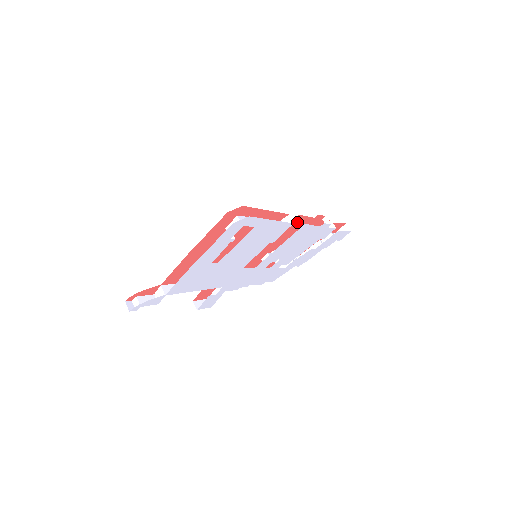
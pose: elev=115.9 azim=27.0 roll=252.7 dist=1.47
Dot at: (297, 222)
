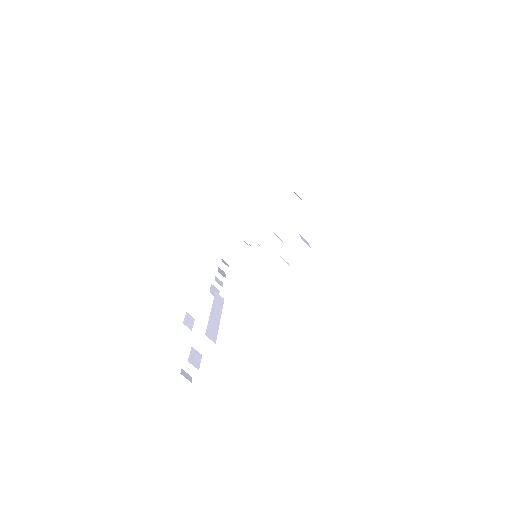
Dot at: occluded
